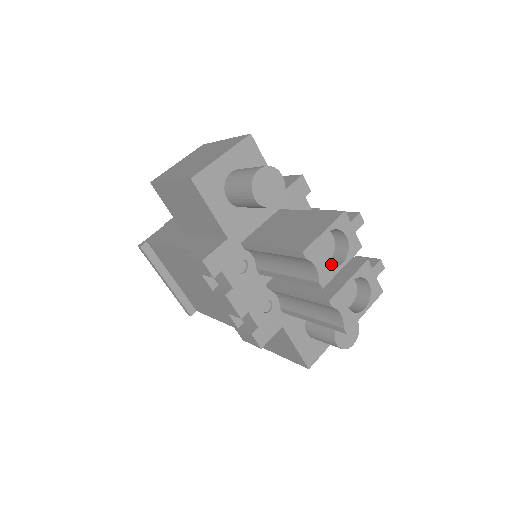
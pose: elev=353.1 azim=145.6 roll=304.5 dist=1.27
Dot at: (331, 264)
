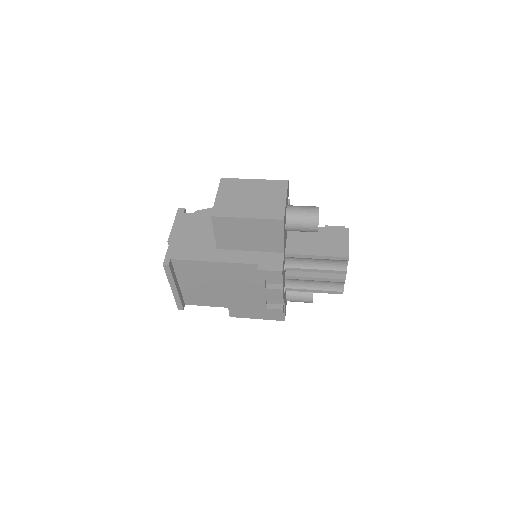
Dot at: occluded
